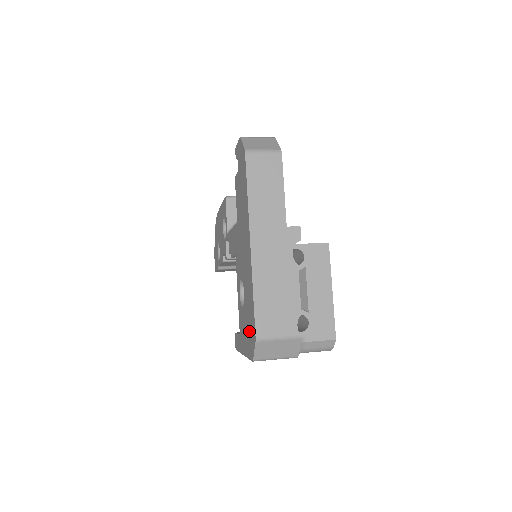
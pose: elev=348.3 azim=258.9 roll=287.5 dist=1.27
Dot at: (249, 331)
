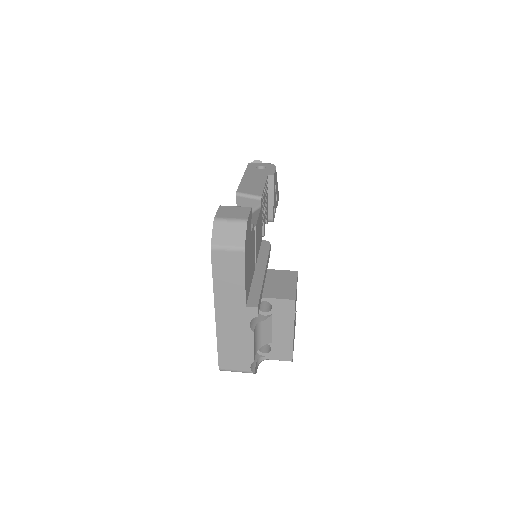
Dot at: occluded
